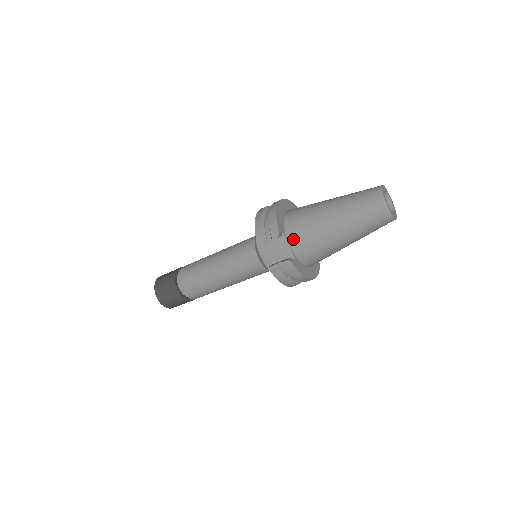
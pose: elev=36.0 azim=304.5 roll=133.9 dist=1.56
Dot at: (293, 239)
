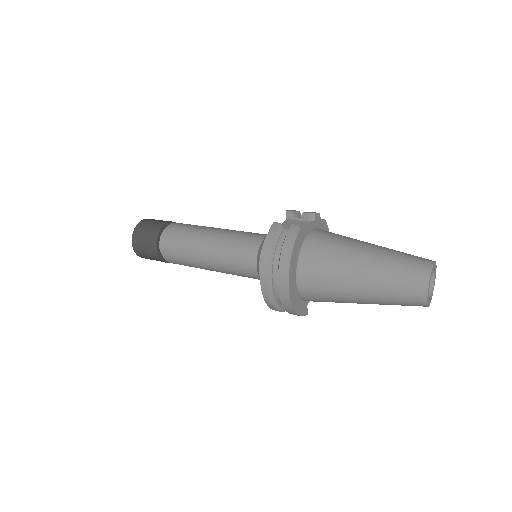
Dot at: occluded
